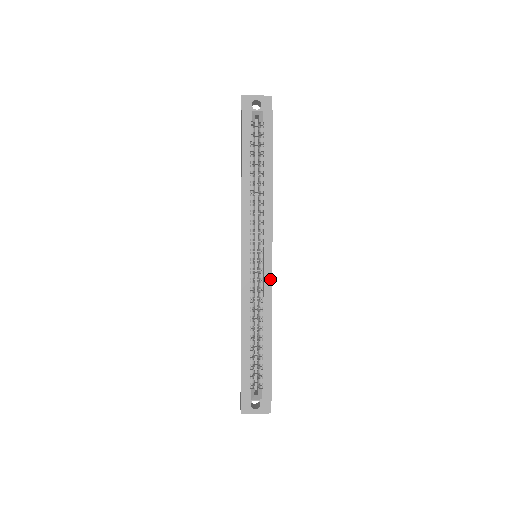
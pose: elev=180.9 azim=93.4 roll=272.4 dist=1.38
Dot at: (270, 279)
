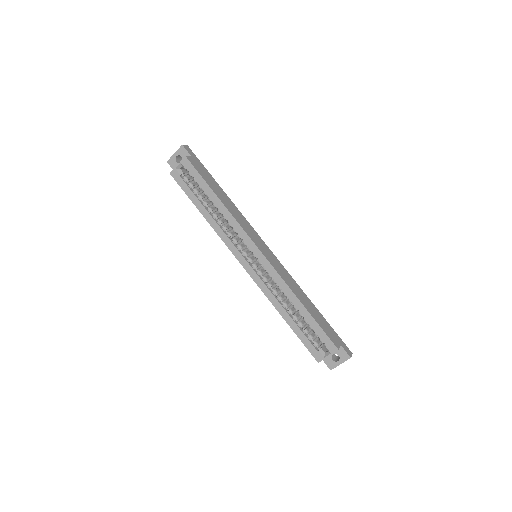
Dot at: (271, 267)
